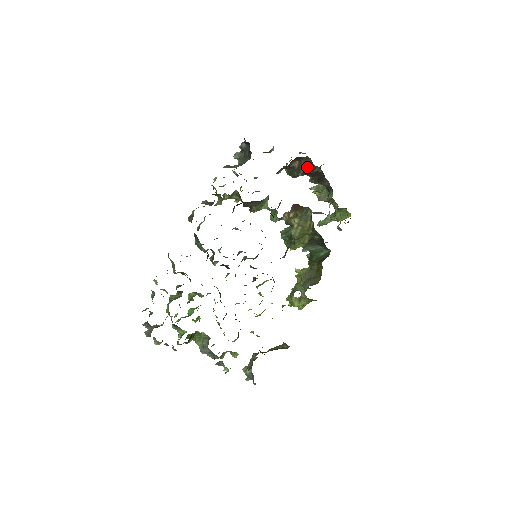
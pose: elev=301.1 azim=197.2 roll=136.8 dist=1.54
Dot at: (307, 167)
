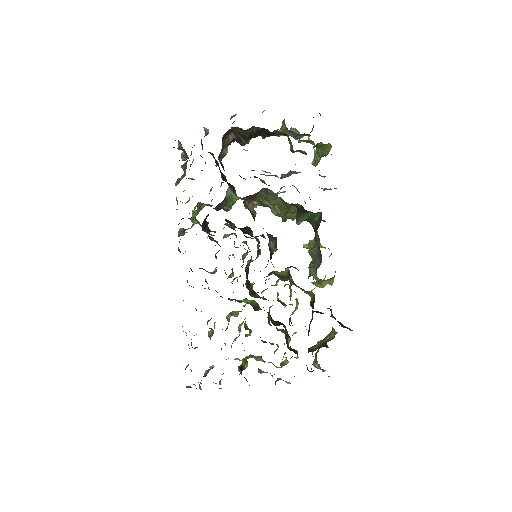
Dot at: (243, 135)
